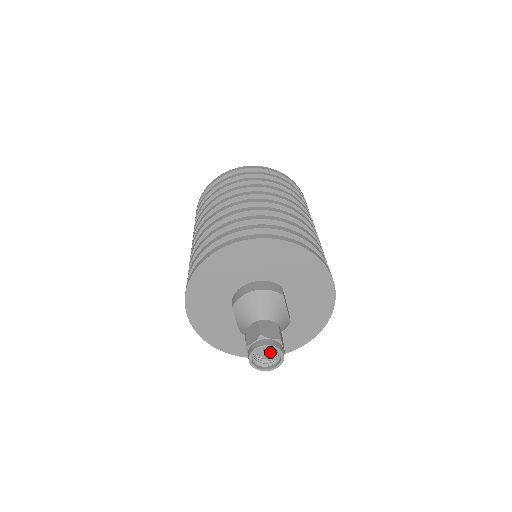
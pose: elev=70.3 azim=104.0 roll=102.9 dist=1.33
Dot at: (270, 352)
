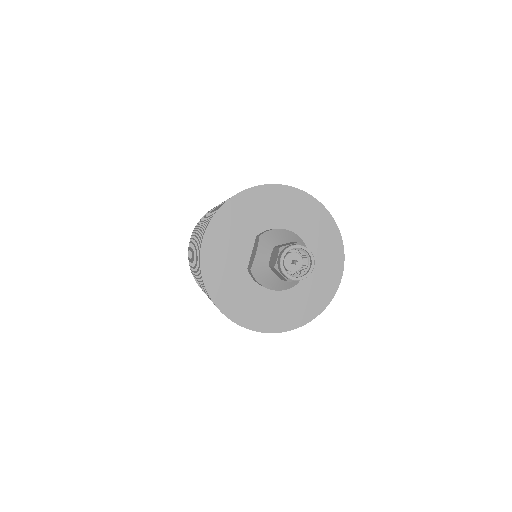
Dot at: (296, 268)
